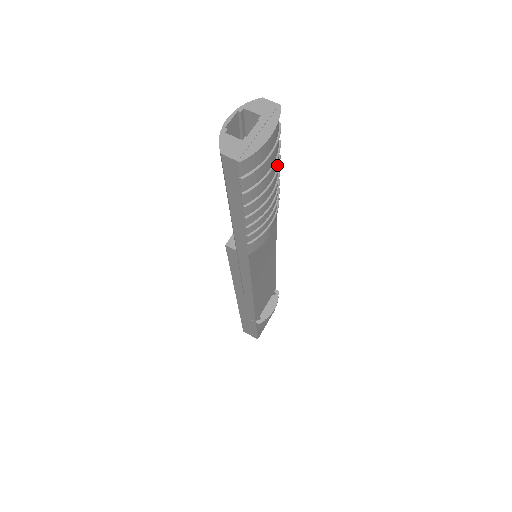
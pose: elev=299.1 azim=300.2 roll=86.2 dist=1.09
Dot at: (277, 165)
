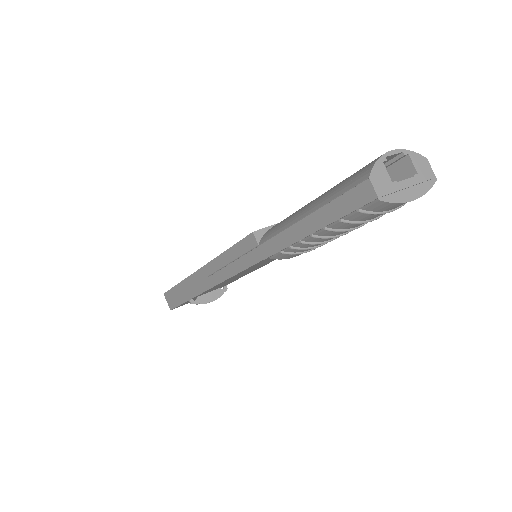
Dot at: occluded
